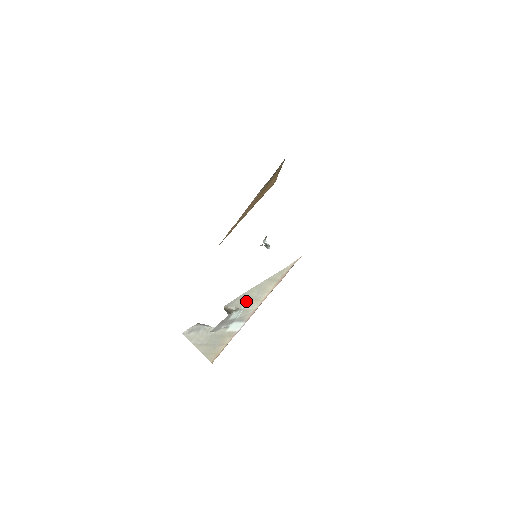
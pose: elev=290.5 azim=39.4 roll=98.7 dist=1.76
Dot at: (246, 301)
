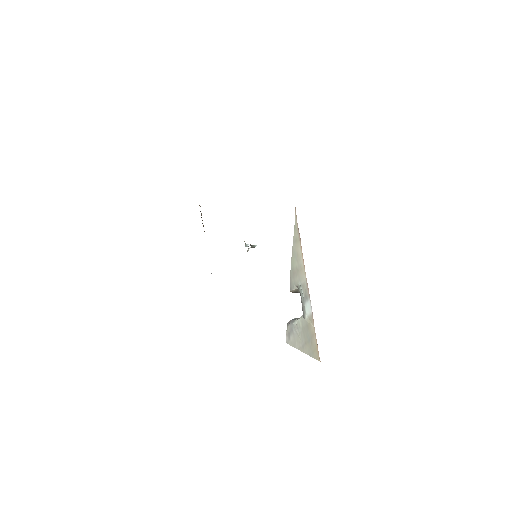
Dot at: (296, 276)
